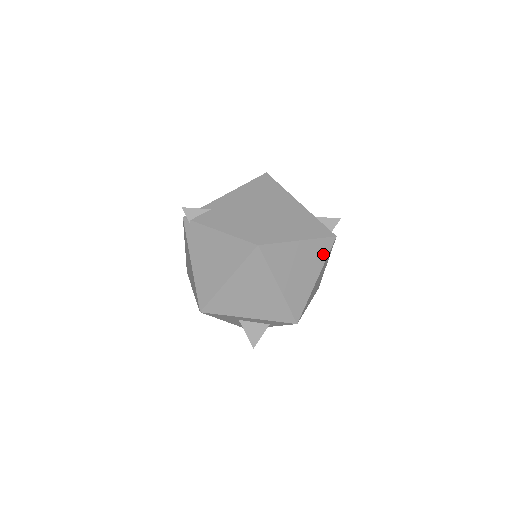
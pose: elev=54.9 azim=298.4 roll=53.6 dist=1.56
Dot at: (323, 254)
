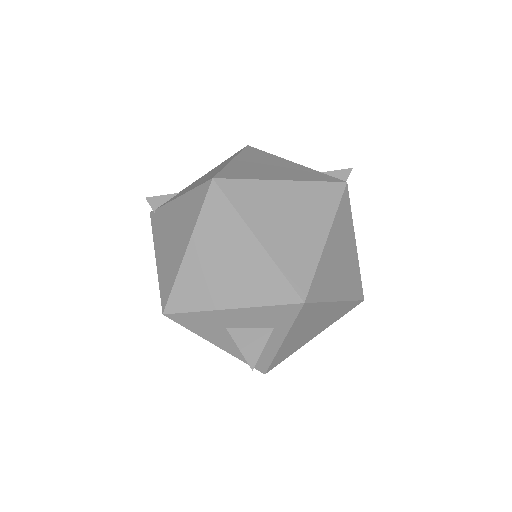
Dot at: (329, 203)
